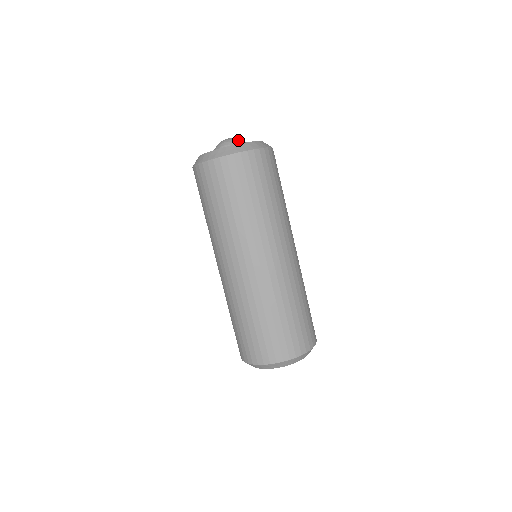
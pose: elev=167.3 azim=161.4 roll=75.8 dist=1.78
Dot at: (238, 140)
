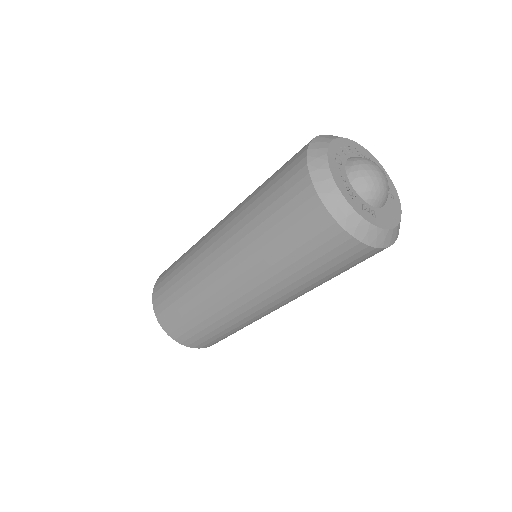
Dot at: occluded
